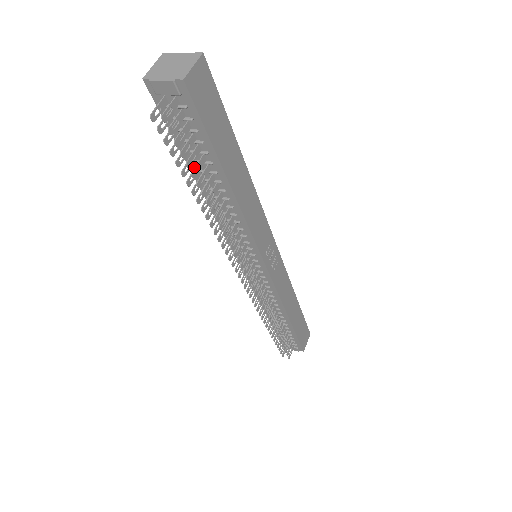
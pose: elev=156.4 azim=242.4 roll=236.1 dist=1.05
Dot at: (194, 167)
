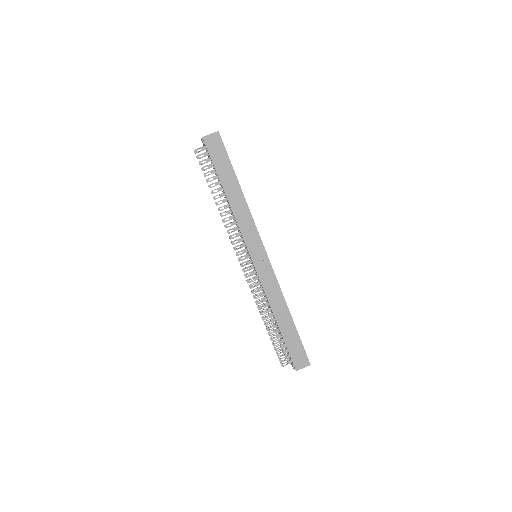
Dot at: (220, 184)
